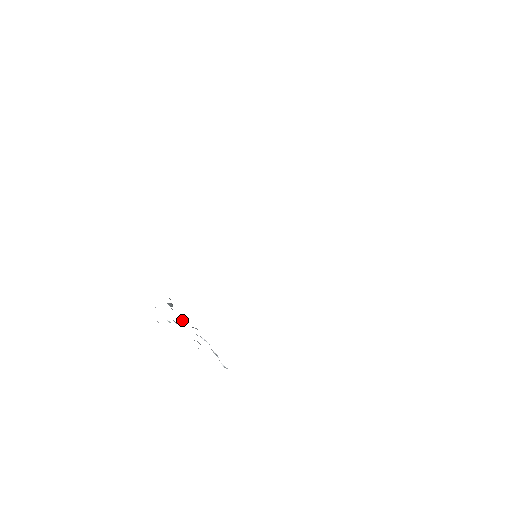
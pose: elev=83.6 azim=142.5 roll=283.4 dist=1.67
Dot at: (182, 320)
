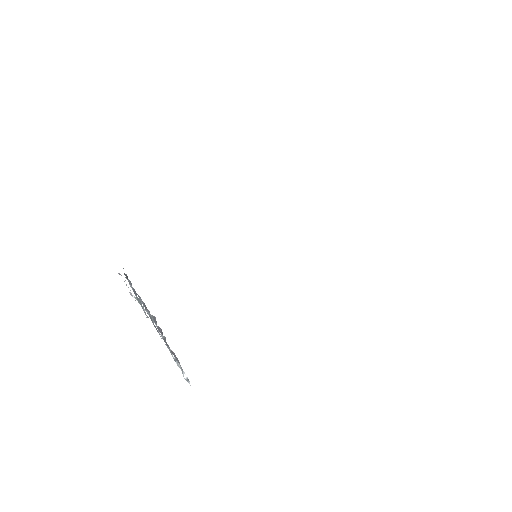
Dot at: occluded
